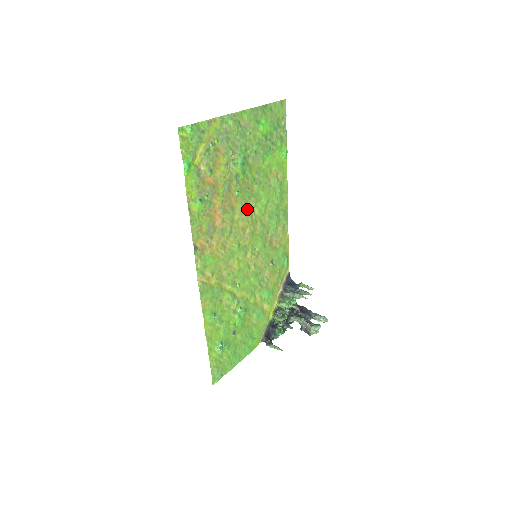
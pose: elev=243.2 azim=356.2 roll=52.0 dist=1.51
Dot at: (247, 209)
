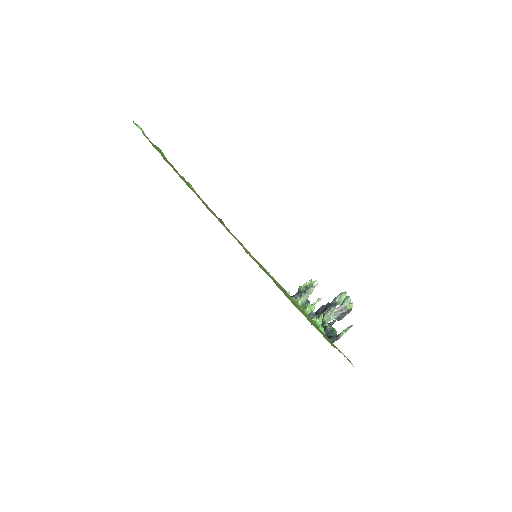
Dot at: occluded
